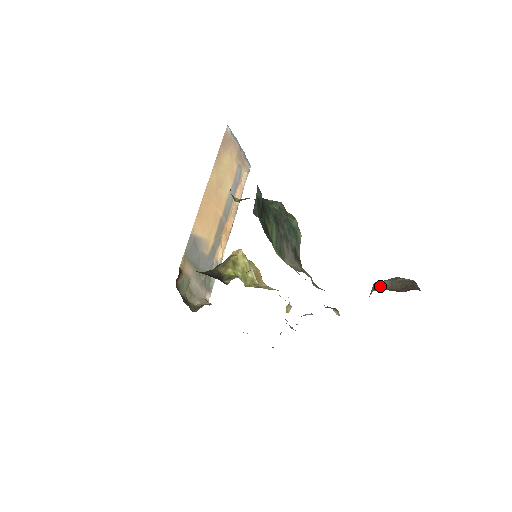
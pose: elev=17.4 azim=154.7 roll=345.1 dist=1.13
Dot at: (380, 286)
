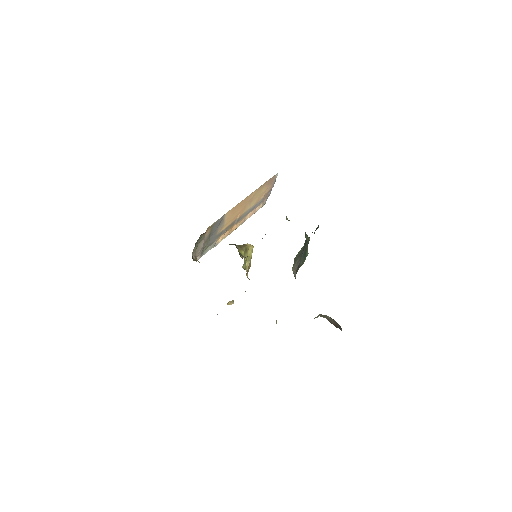
Dot at: (325, 316)
